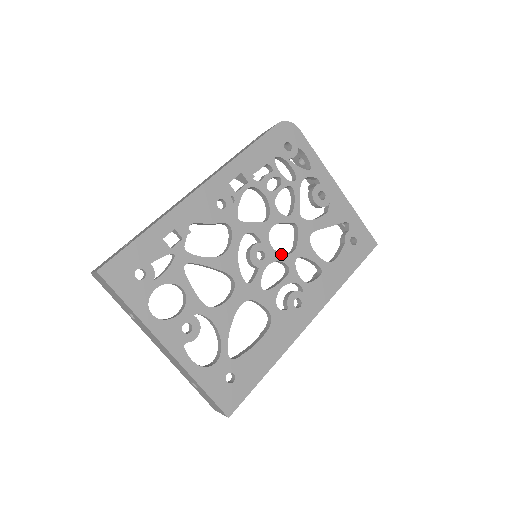
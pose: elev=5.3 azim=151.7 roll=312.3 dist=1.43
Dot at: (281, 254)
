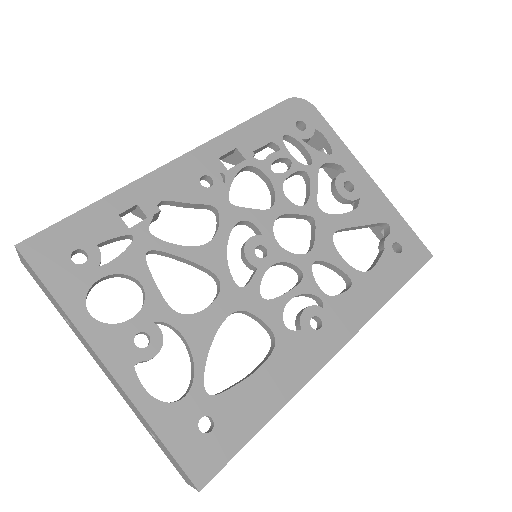
Dot at: (291, 253)
